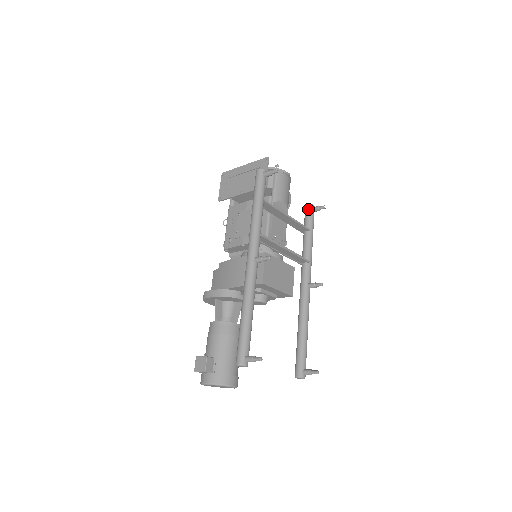
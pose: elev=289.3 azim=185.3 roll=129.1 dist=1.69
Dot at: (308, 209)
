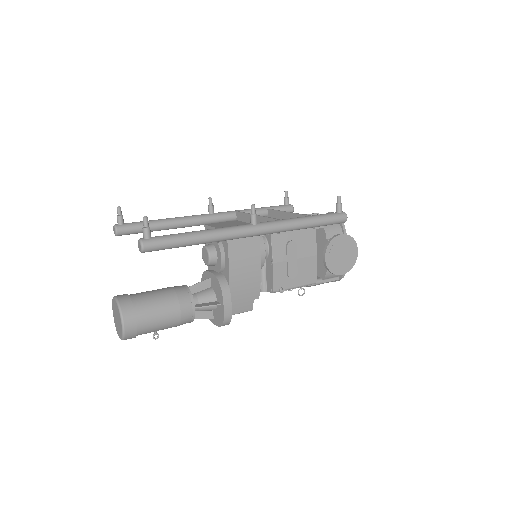
Dot at: occluded
